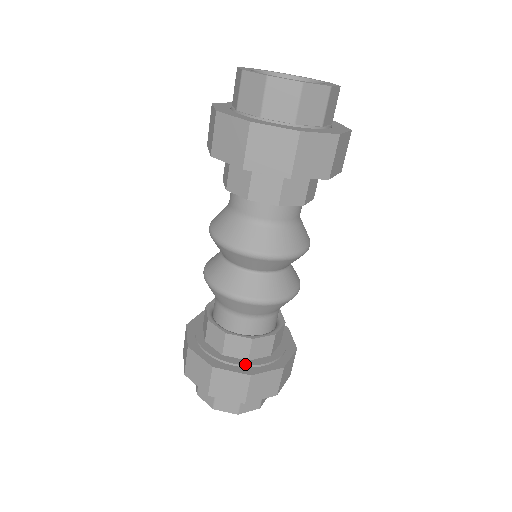
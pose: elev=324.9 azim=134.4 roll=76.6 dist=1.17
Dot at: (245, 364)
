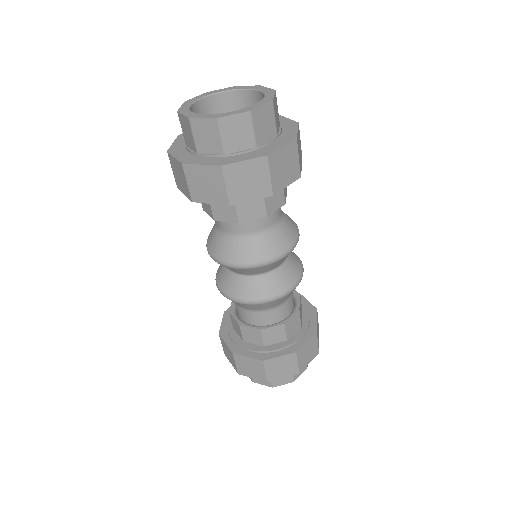
Dot at: (305, 330)
